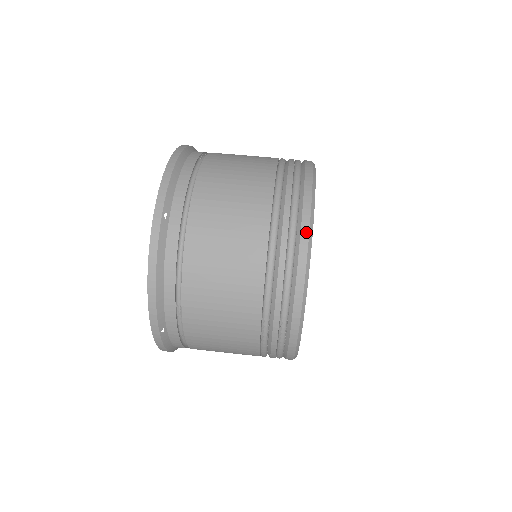
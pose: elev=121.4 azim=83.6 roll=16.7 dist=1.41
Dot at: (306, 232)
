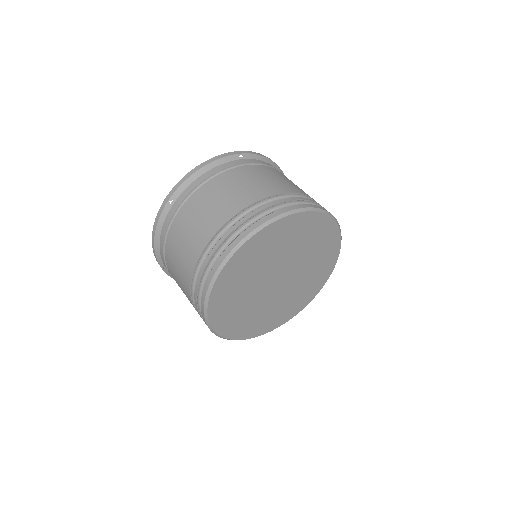
Dot at: (296, 207)
